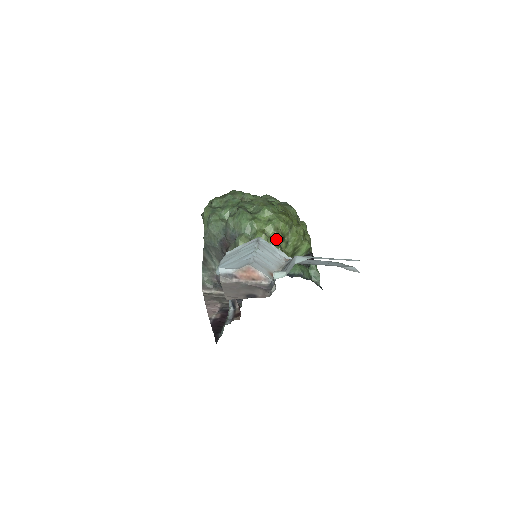
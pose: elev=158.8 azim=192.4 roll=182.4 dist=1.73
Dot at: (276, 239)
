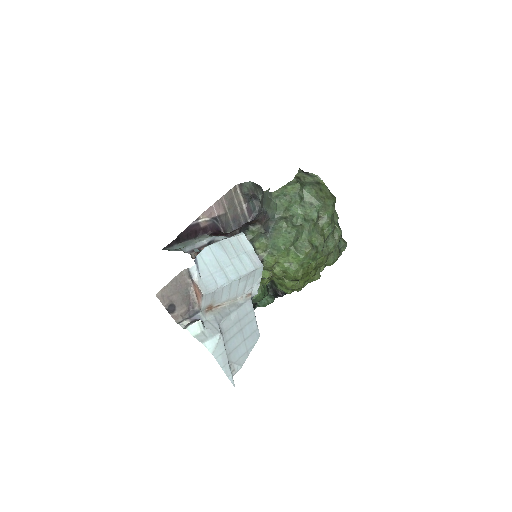
Dot at: (275, 273)
